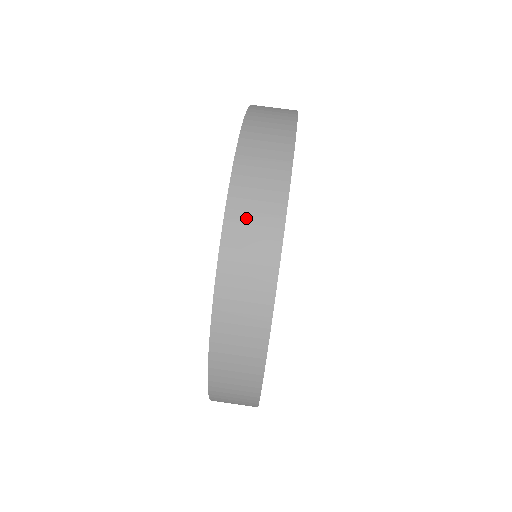
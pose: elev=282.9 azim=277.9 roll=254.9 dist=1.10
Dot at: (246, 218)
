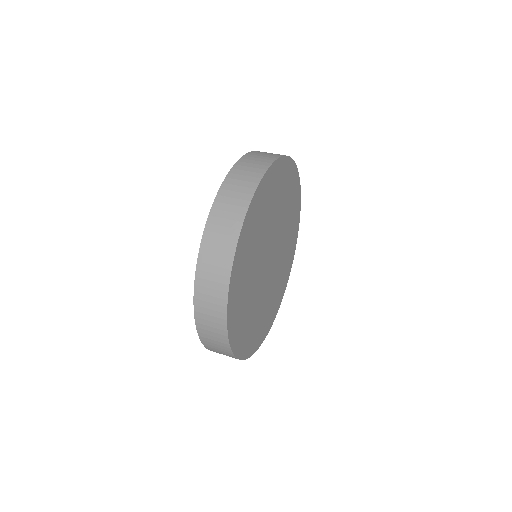
Dot at: (210, 261)
